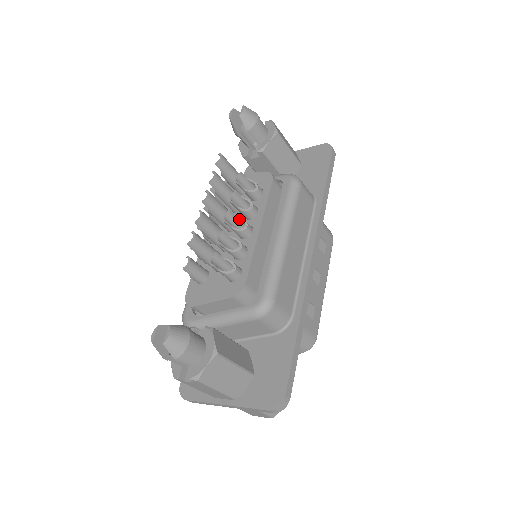
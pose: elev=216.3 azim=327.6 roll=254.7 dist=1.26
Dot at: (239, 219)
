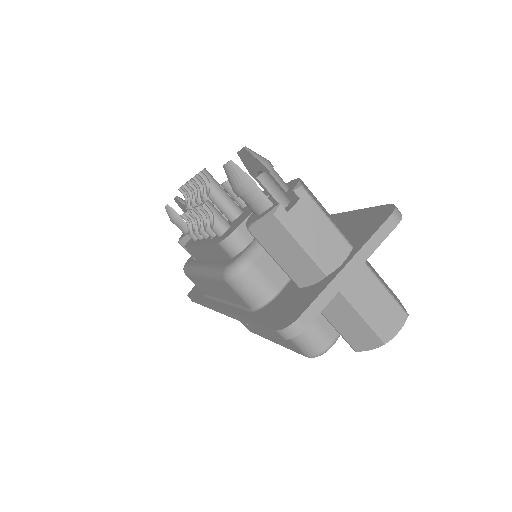
Dot at: occluded
